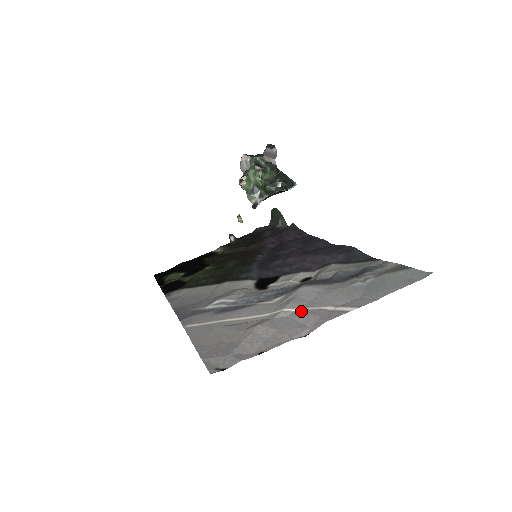
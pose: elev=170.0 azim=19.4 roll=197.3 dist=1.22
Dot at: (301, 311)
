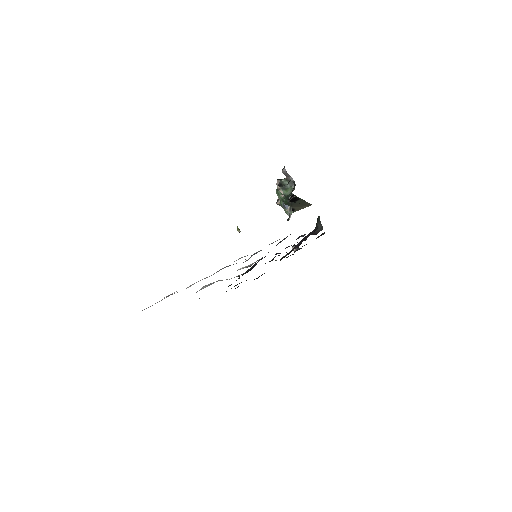
Dot at: occluded
